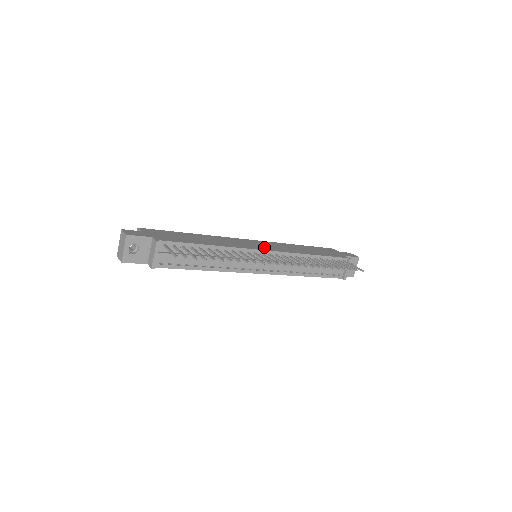
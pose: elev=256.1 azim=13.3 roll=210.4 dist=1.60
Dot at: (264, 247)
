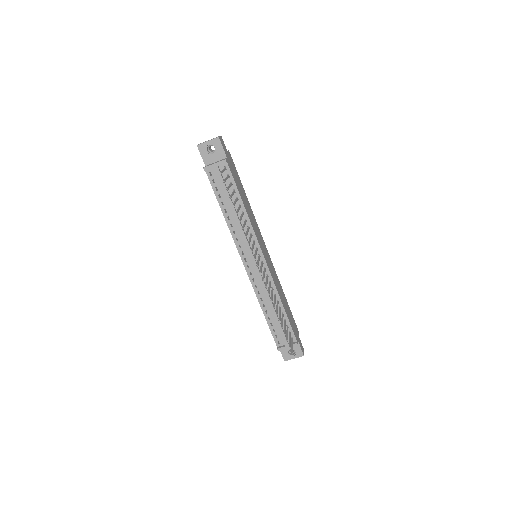
Dot at: (266, 257)
